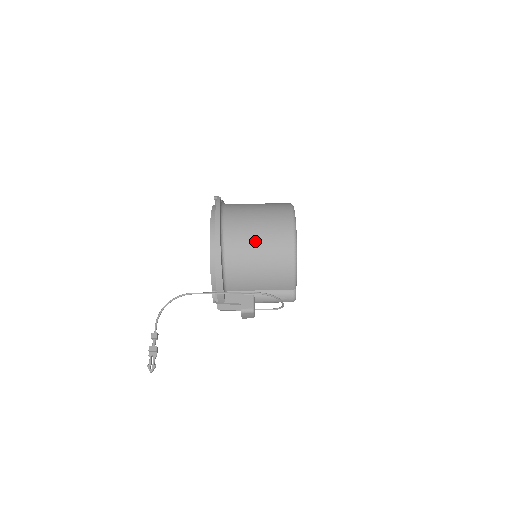
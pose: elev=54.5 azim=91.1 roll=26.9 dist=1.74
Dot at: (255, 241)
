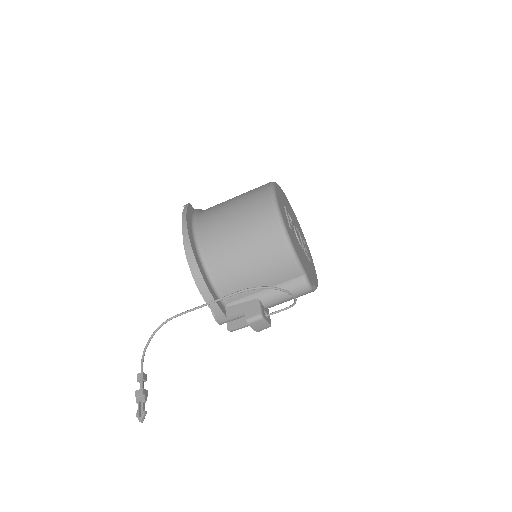
Dot at: (233, 233)
